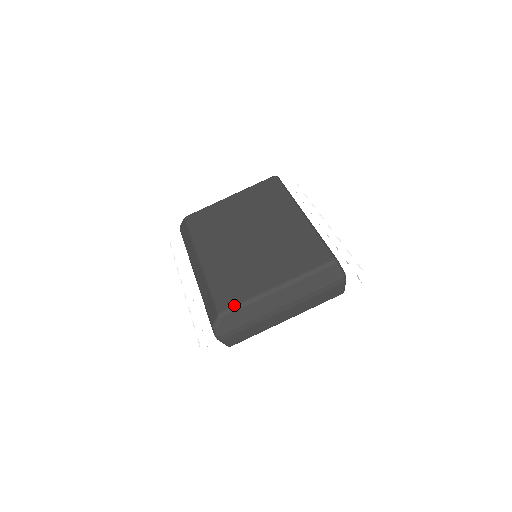
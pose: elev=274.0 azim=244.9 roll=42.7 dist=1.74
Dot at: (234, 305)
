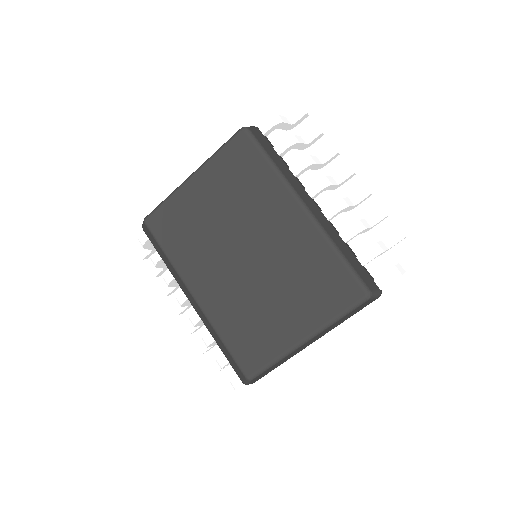
Dot at: (261, 368)
